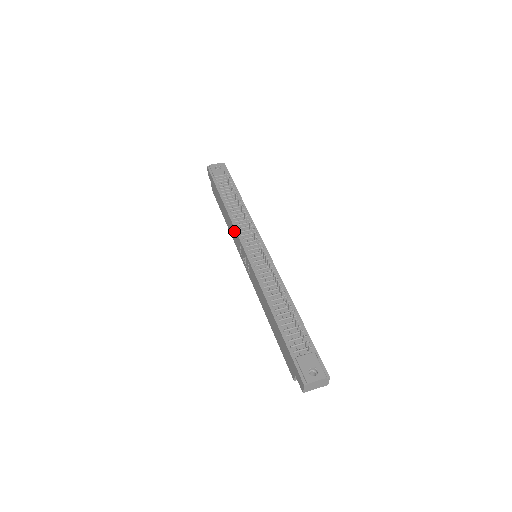
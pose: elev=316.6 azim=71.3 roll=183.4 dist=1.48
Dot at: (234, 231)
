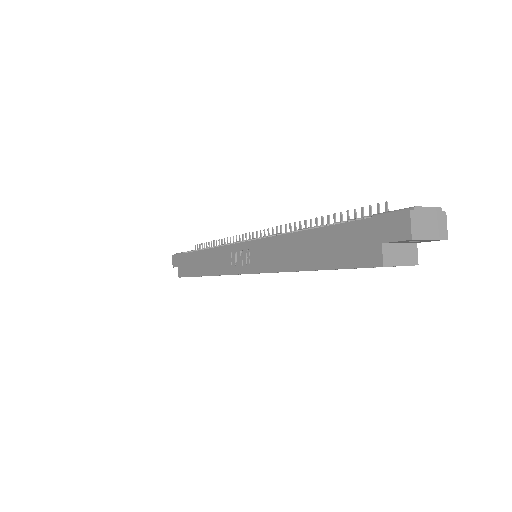
Dot at: (219, 253)
